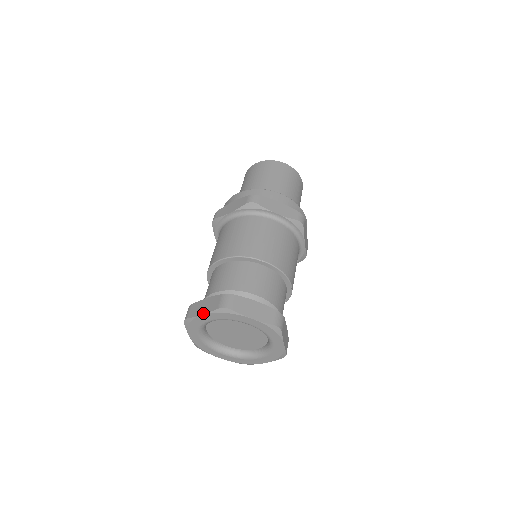
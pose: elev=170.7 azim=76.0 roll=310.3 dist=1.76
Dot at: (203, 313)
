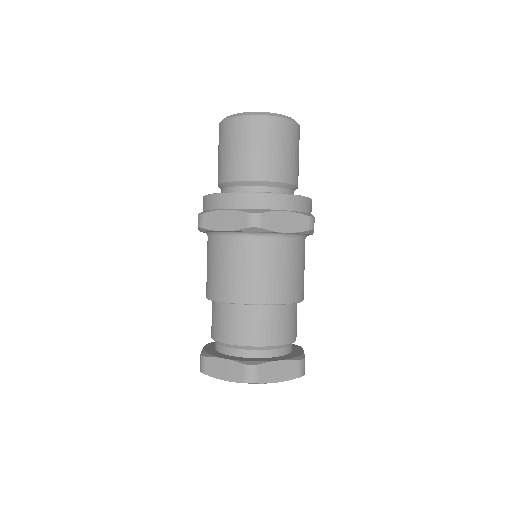
Dot at: (225, 379)
